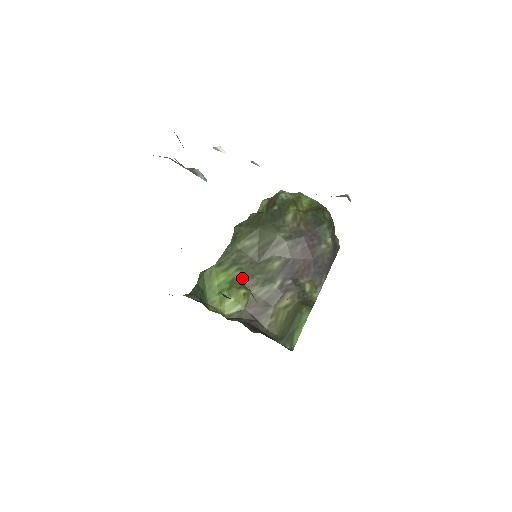
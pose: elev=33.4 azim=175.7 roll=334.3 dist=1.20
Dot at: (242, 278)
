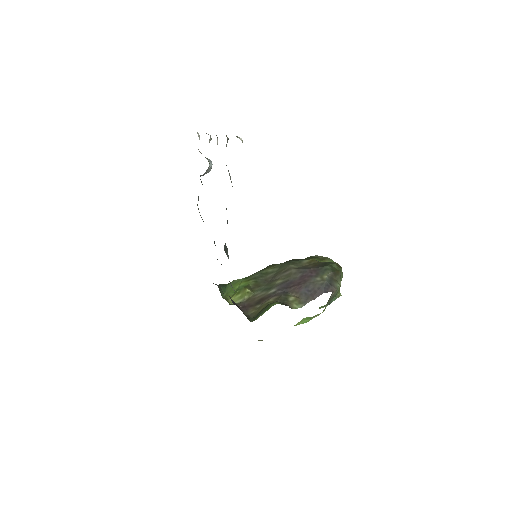
Dot at: (253, 286)
